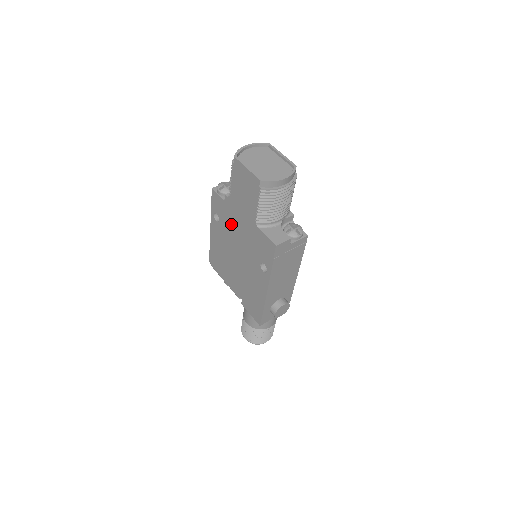
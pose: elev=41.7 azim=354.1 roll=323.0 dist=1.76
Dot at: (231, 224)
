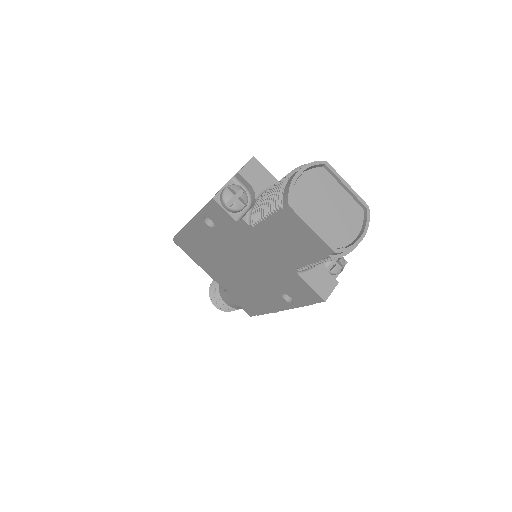
Dot at: (240, 243)
